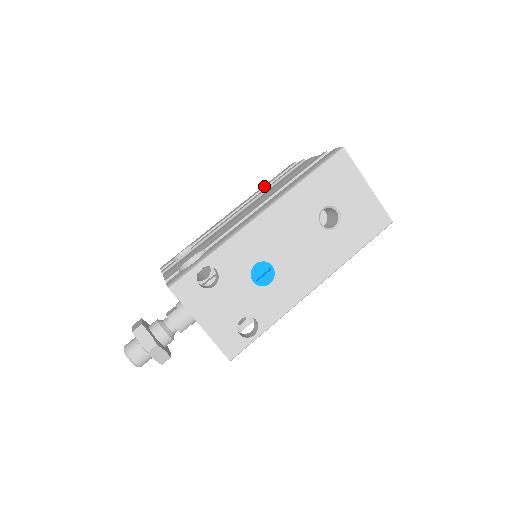
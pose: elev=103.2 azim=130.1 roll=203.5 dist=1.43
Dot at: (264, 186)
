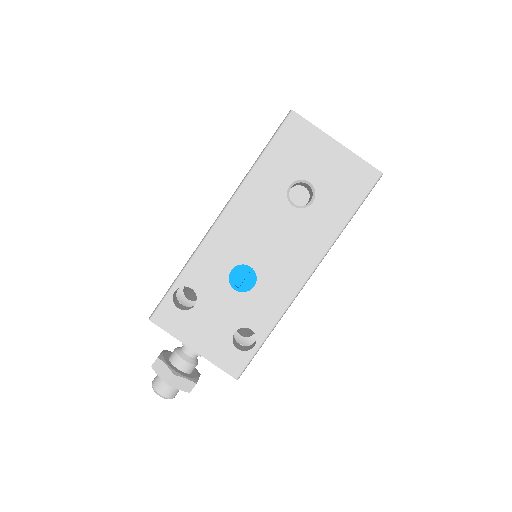
Dot at: occluded
